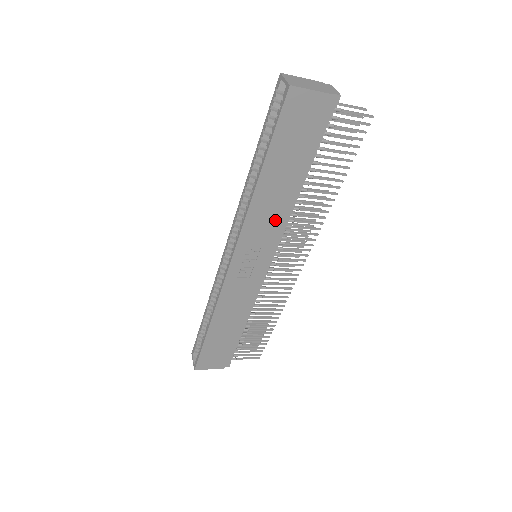
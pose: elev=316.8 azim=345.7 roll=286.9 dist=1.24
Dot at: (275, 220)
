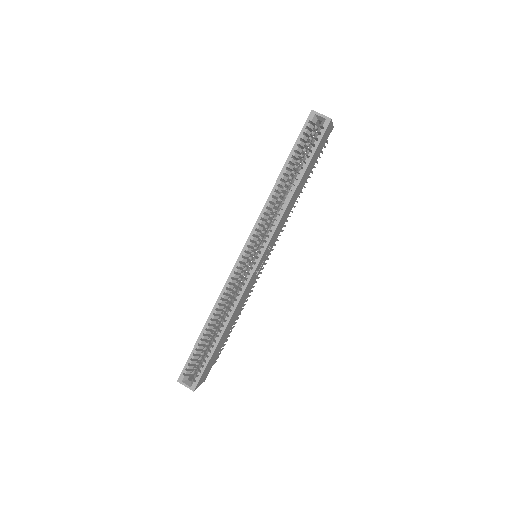
Dot at: (285, 220)
